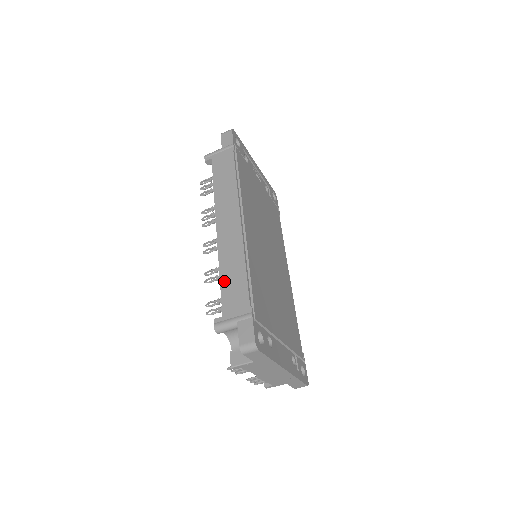
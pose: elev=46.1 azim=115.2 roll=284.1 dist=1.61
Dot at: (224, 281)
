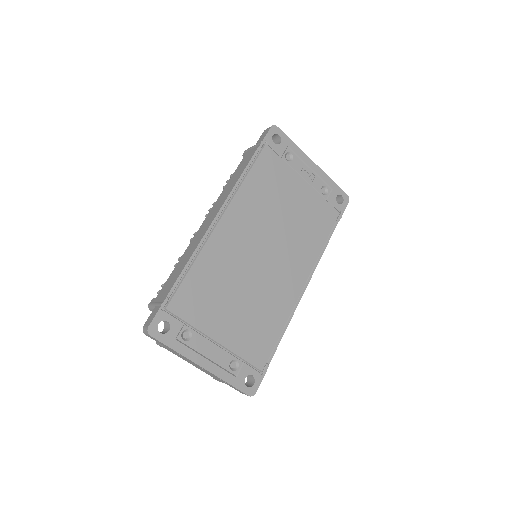
Dot at: (175, 269)
